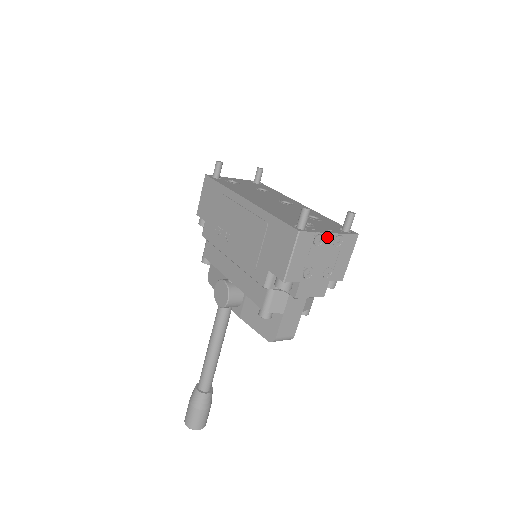
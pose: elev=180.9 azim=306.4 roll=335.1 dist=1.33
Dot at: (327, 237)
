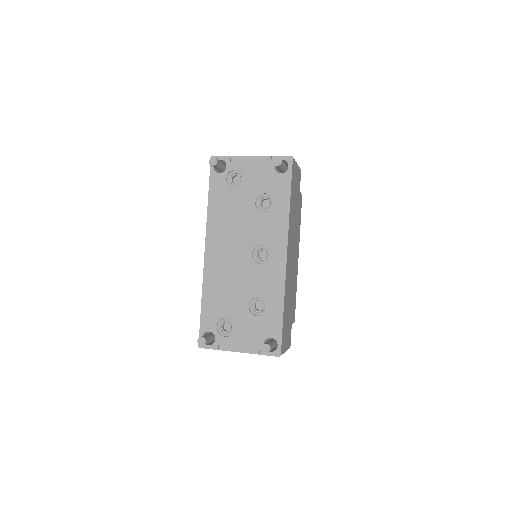
Dot at: (237, 351)
